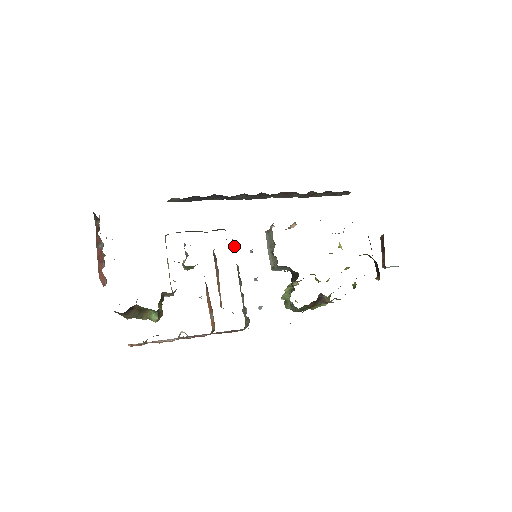
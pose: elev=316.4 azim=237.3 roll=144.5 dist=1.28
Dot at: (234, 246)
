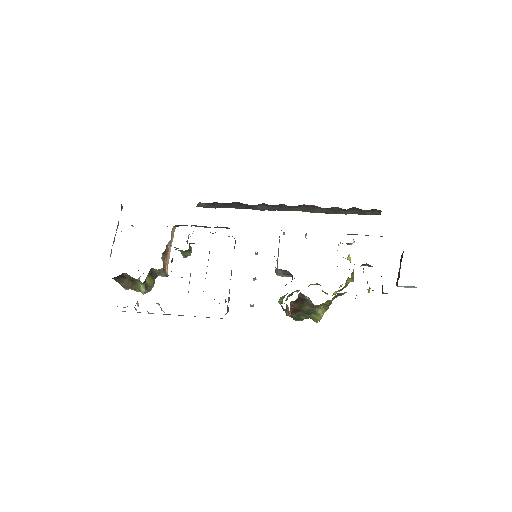
Dot at: (235, 243)
